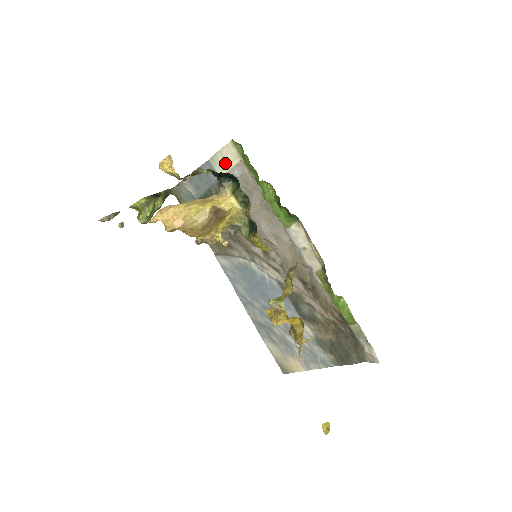
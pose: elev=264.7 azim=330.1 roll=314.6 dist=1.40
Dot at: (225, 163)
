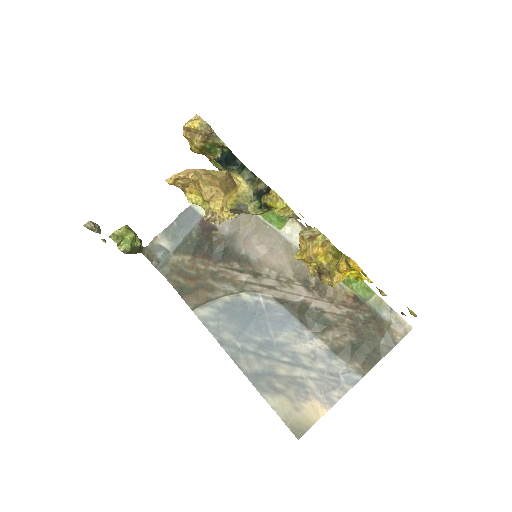
Dot at: occluded
